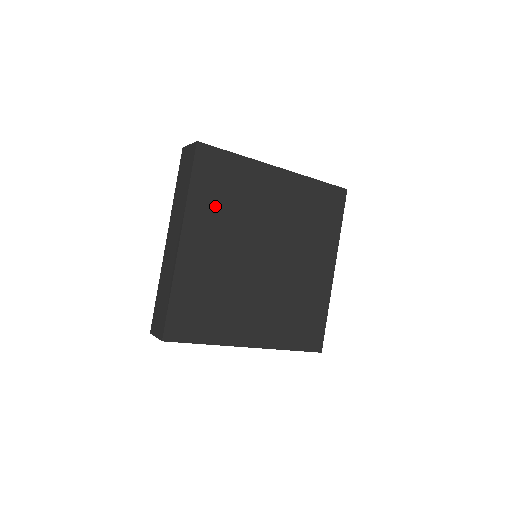
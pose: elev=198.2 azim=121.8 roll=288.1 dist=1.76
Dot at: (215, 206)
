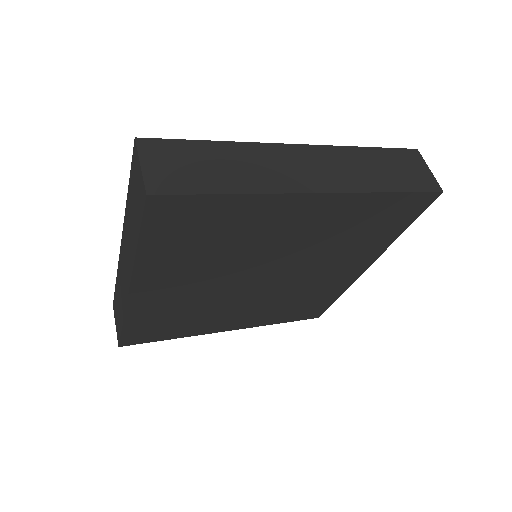
Dot at: (185, 255)
